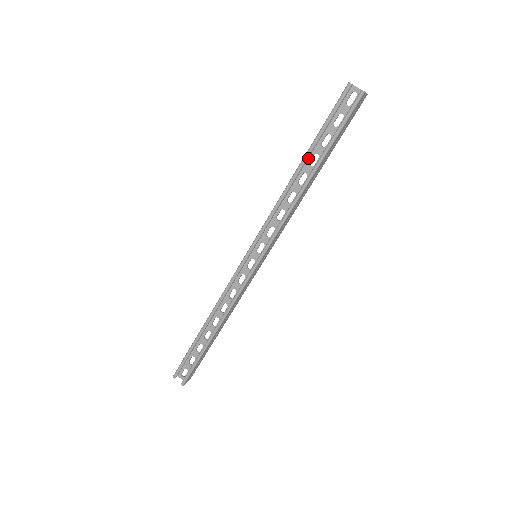
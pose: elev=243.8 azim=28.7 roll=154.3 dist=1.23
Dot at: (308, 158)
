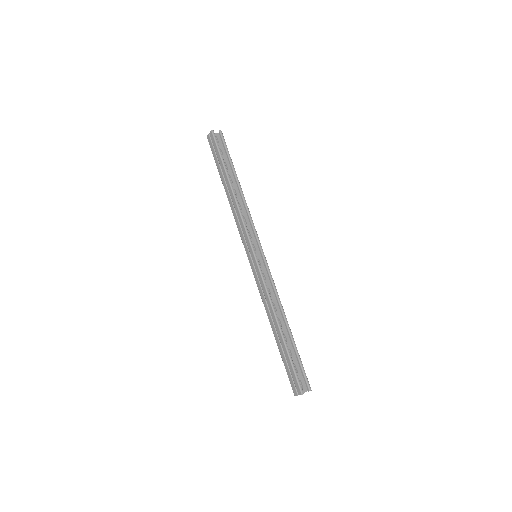
Dot at: (227, 180)
